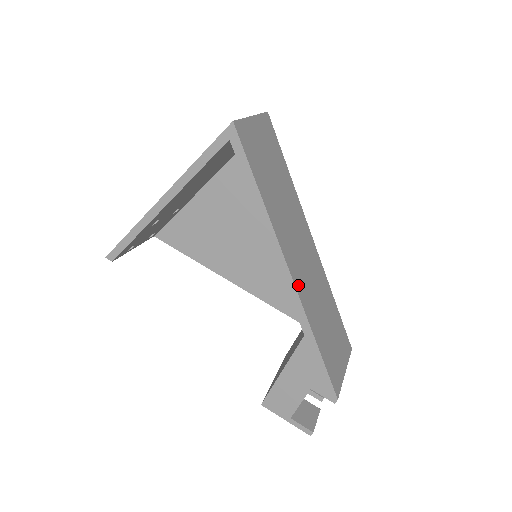
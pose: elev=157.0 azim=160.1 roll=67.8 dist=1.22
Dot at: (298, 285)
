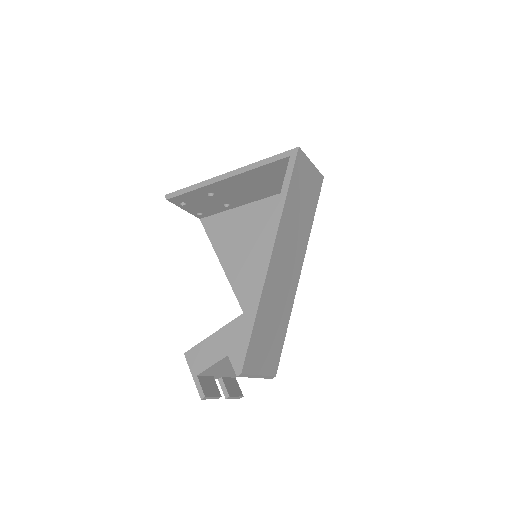
Dot at: (271, 271)
